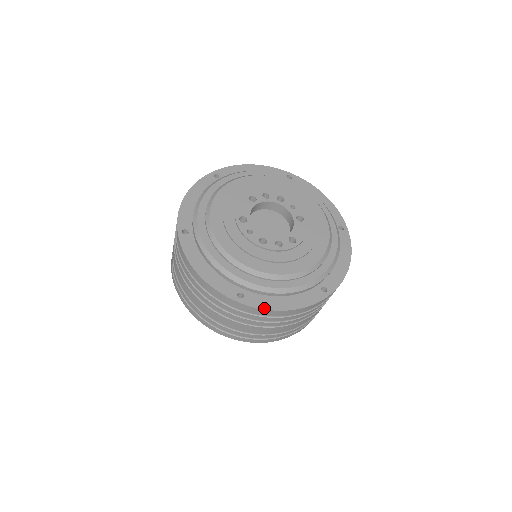
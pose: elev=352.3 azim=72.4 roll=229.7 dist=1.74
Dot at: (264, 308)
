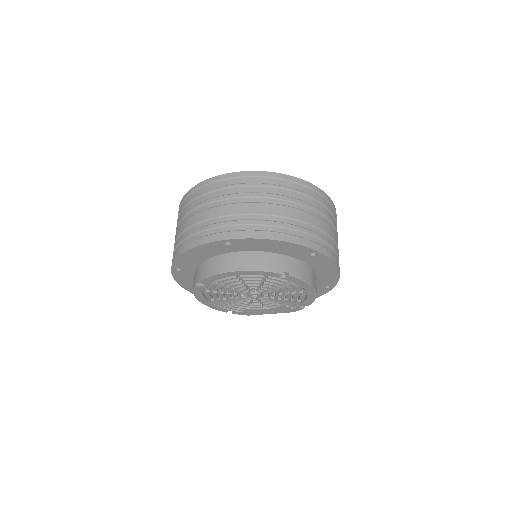
Dot at: (328, 197)
